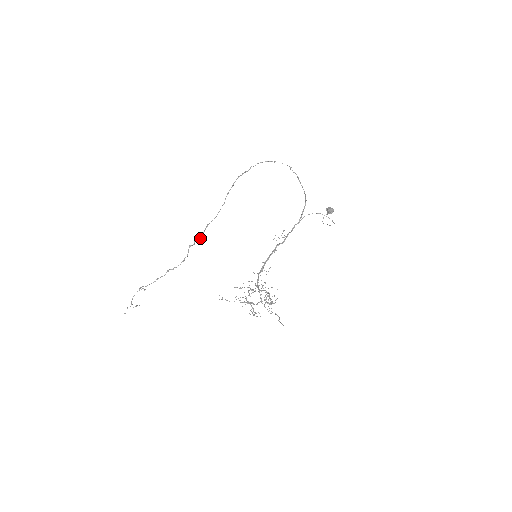
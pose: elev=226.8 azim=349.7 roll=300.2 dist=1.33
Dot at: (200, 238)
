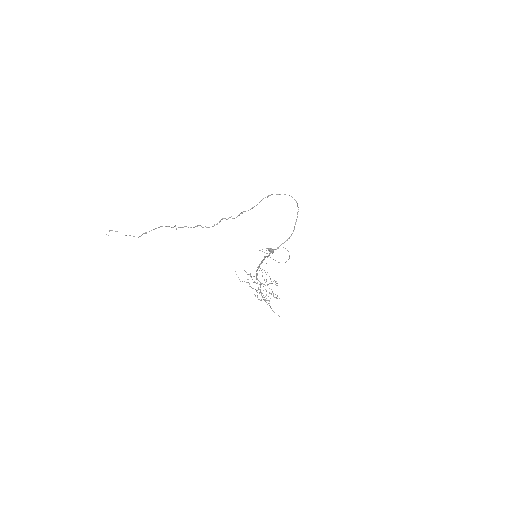
Dot at: (234, 218)
